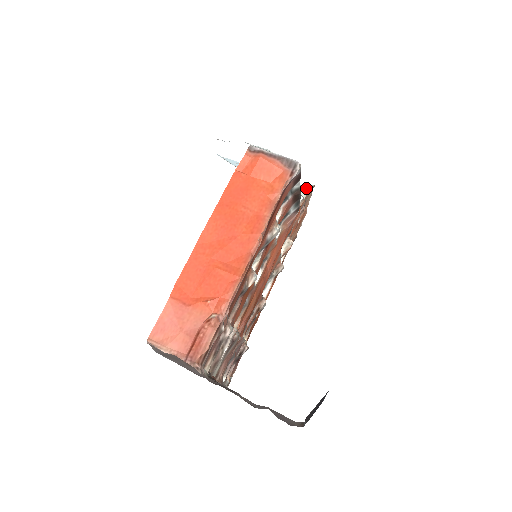
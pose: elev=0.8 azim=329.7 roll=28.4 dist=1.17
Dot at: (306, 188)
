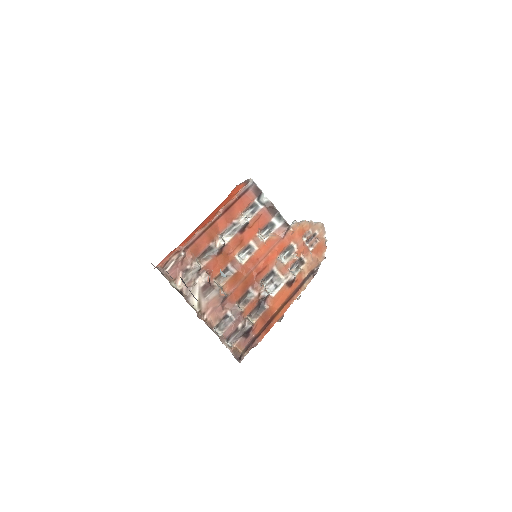
Dot at: (308, 221)
